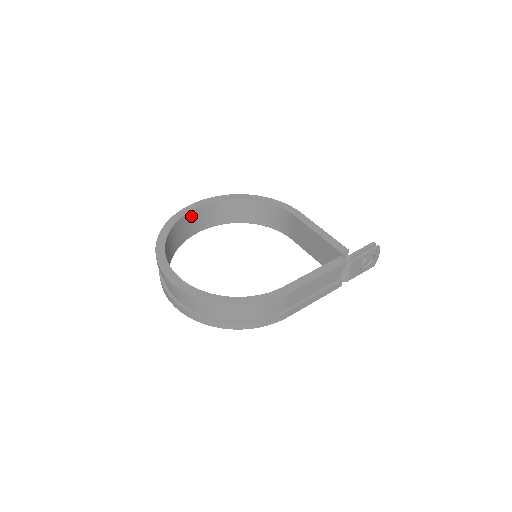
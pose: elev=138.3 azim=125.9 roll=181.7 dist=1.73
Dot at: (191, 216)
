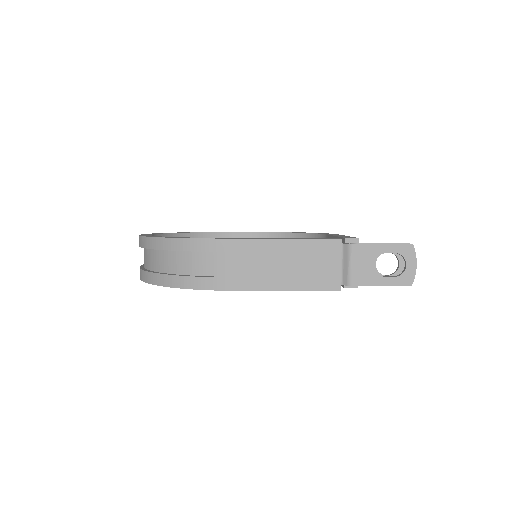
Dot at: occluded
